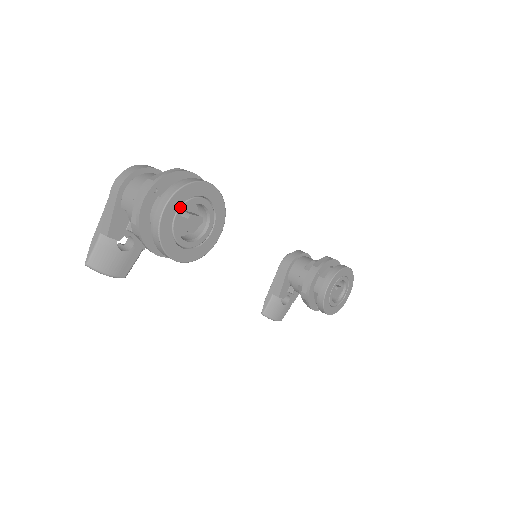
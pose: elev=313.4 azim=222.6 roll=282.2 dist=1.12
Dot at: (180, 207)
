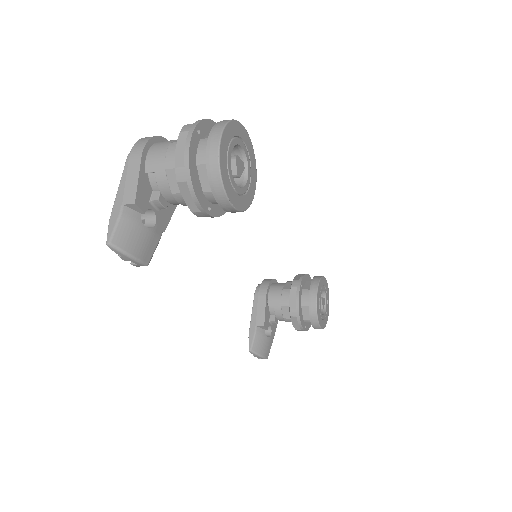
Dot at: (230, 142)
